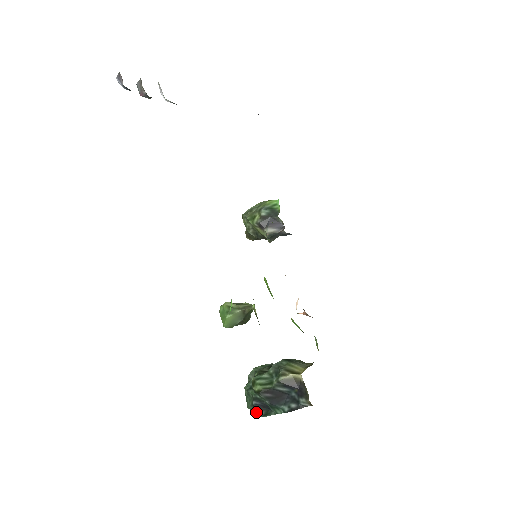
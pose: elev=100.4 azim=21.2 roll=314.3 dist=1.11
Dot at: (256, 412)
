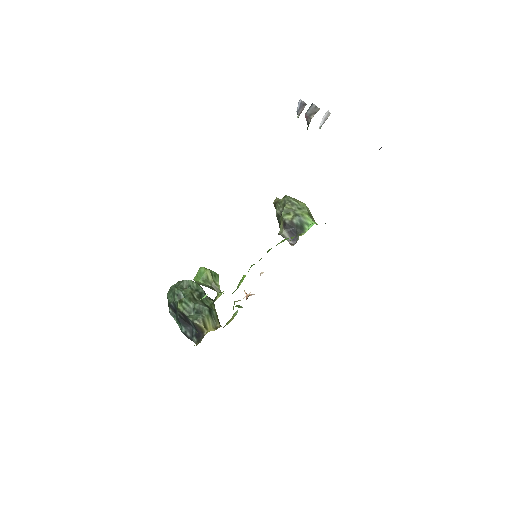
Dot at: (169, 304)
